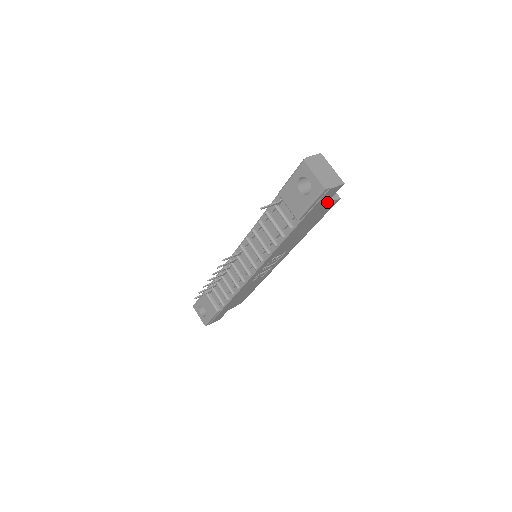
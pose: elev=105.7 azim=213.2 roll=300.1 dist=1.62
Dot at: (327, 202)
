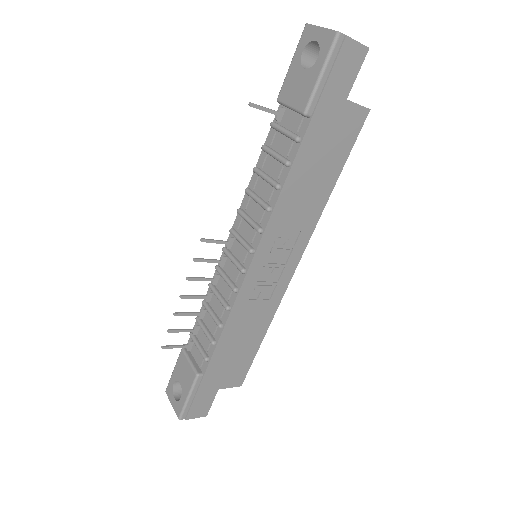
Dot at: (349, 100)
